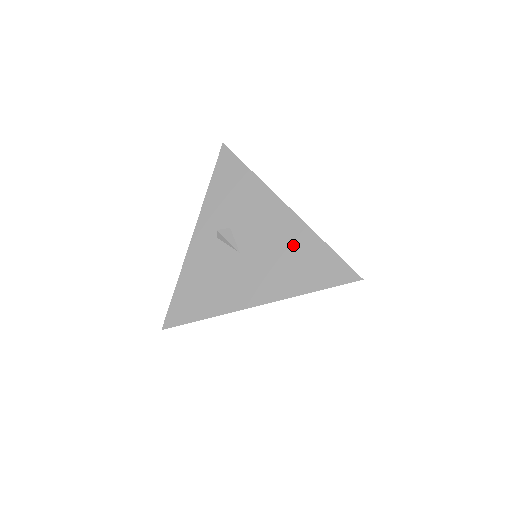
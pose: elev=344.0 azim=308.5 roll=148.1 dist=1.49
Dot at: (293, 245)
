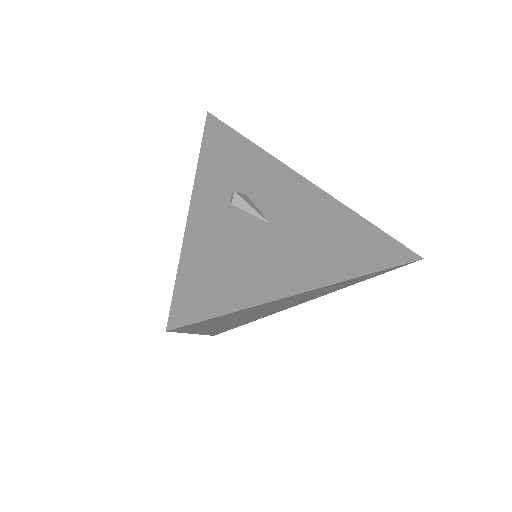
Dot at: (334, 220)
